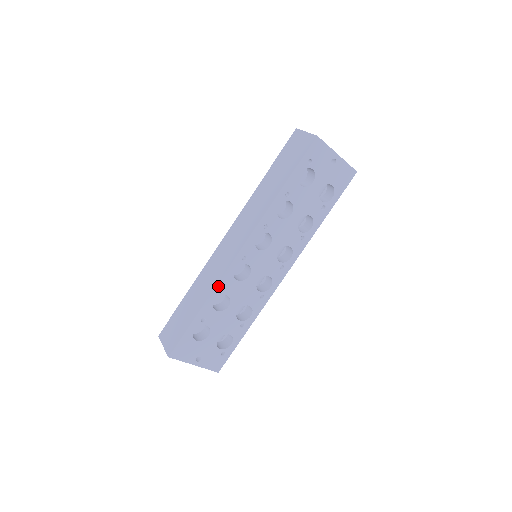
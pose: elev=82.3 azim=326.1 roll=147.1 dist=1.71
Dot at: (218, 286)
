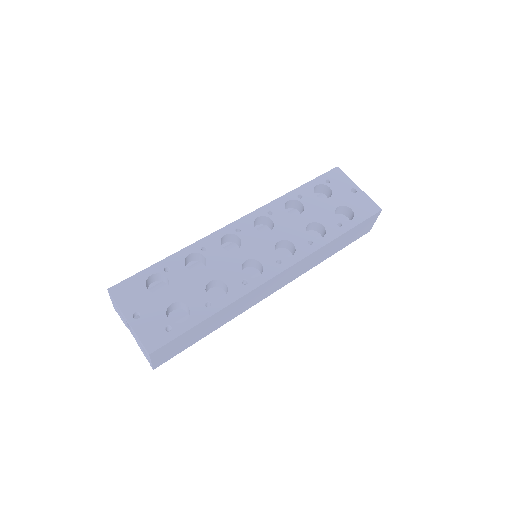
Dot at: (200, 242)
